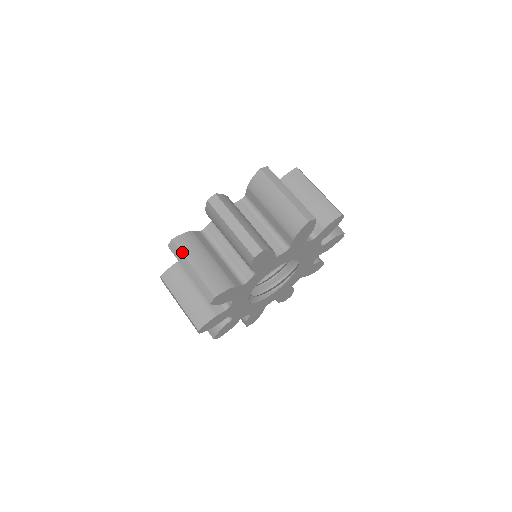
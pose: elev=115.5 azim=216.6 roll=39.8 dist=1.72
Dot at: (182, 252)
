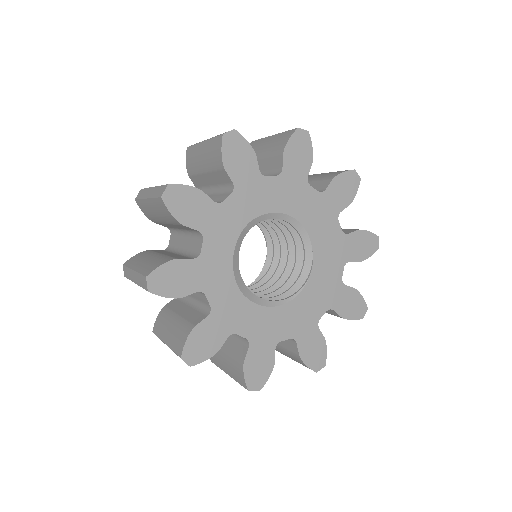
Dot at: (147, 188)
